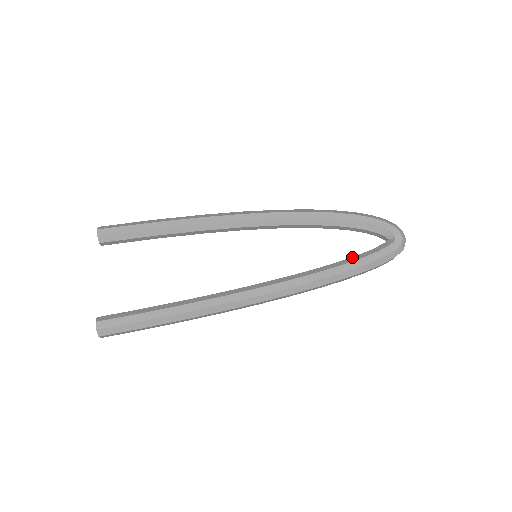
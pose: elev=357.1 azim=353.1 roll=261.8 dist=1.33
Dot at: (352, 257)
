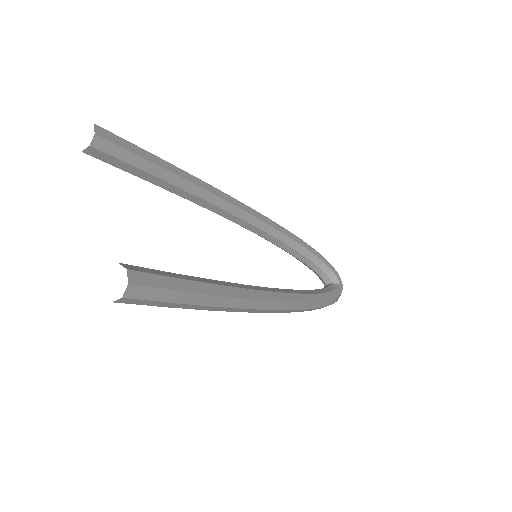
Dot at: (319, 289)
